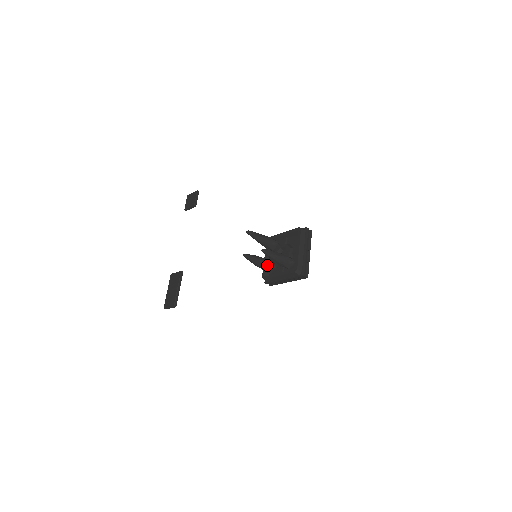
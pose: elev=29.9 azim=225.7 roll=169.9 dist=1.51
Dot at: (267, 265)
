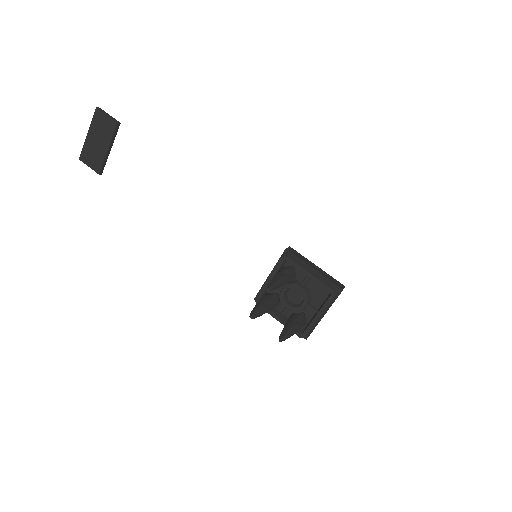
Dot at: occluded
